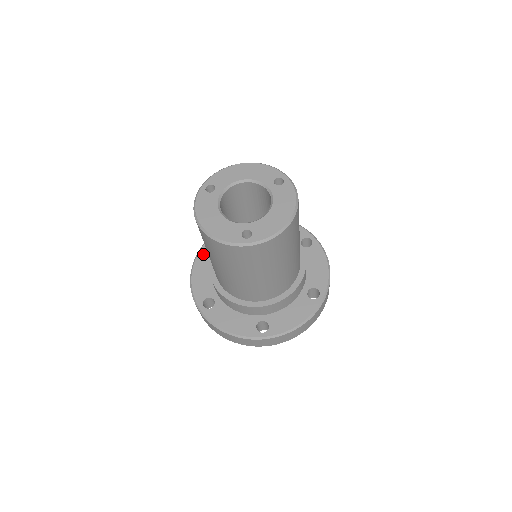
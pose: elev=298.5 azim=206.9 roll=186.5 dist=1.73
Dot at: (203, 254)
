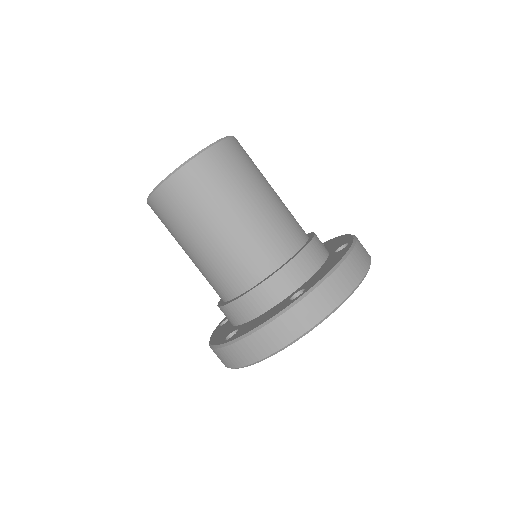
Dot at: (219, 326)
